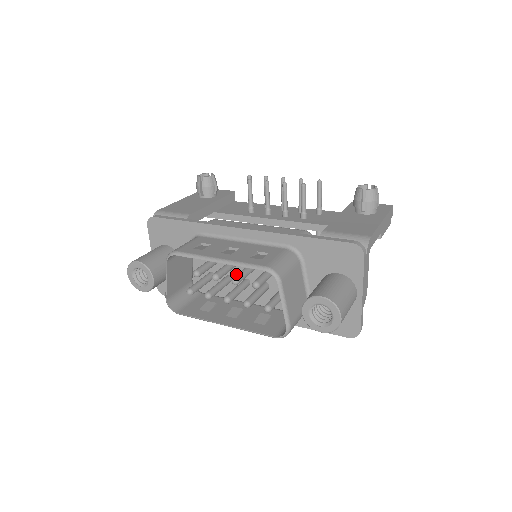
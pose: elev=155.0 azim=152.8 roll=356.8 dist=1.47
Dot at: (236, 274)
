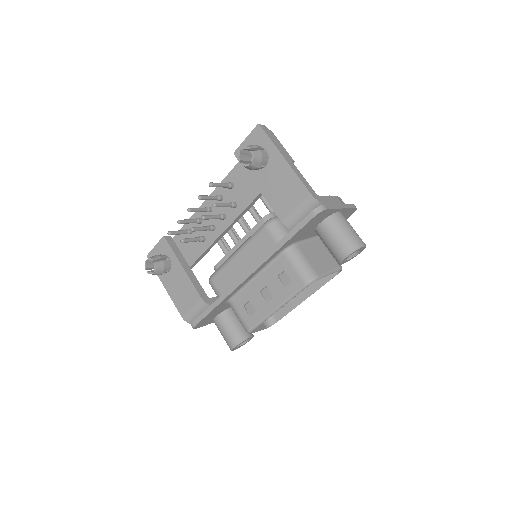
Dot at: occluded
